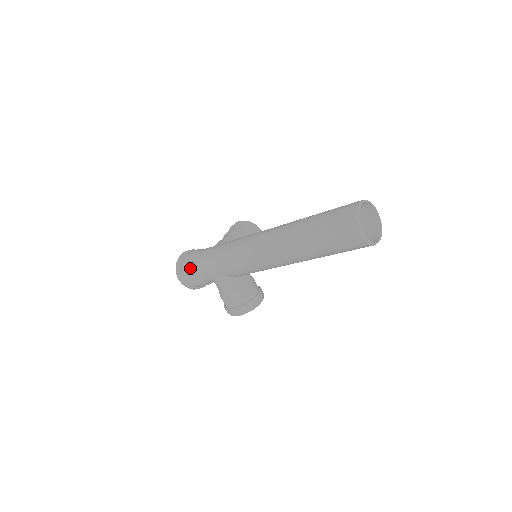
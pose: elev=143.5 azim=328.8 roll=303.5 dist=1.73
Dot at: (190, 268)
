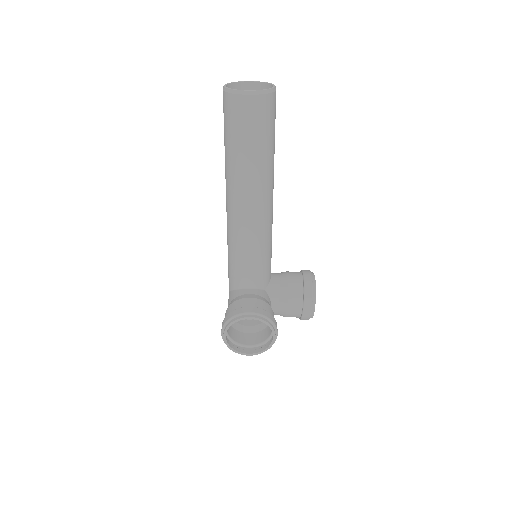
Dot at: occluded
